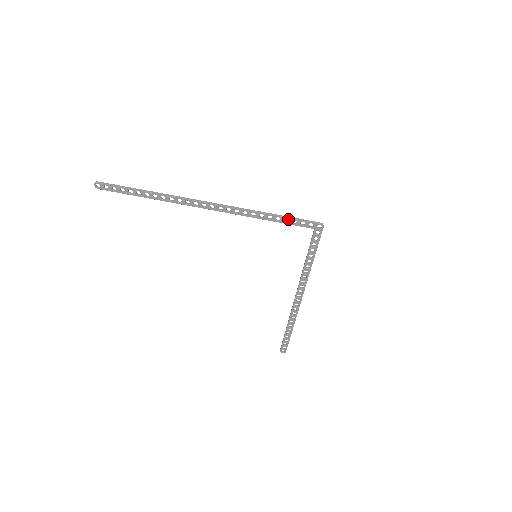
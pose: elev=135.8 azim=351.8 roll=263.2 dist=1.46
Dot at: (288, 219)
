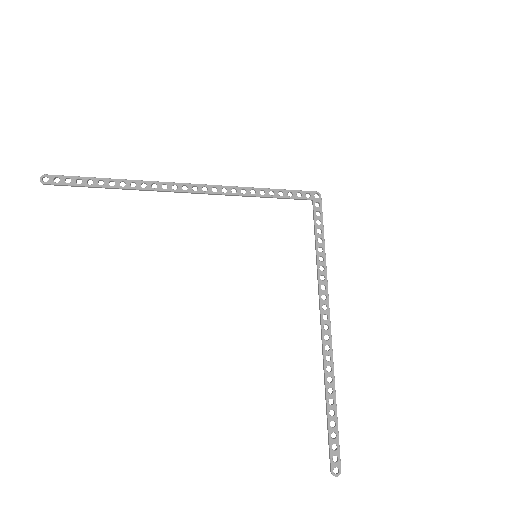
Dot at: (282, 191)
